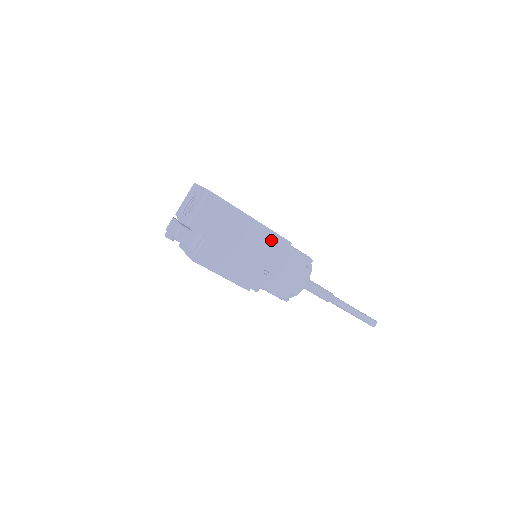
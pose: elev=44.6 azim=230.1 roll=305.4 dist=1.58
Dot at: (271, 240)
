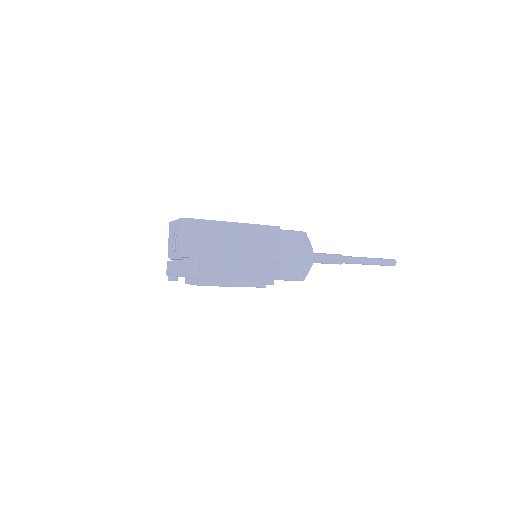
Dot at: (260, 233)
